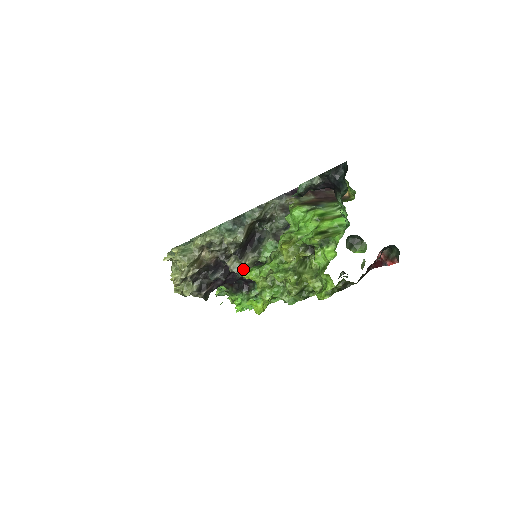
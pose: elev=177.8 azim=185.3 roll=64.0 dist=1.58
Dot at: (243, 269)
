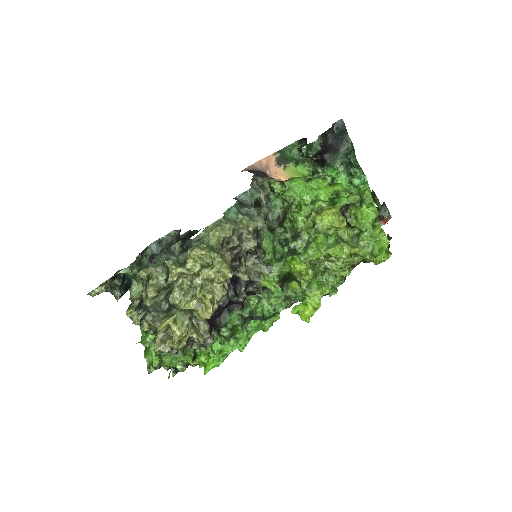
Dot at: occluded
